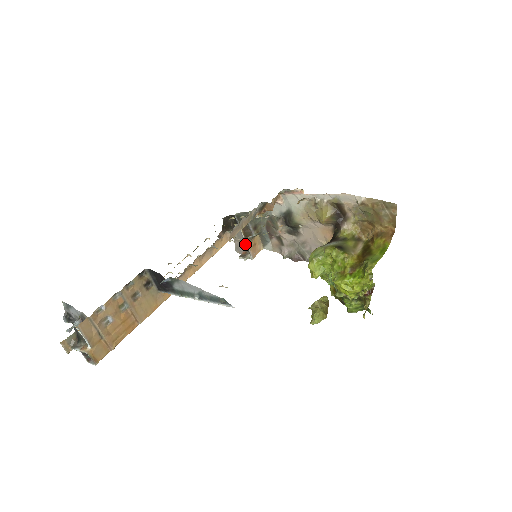
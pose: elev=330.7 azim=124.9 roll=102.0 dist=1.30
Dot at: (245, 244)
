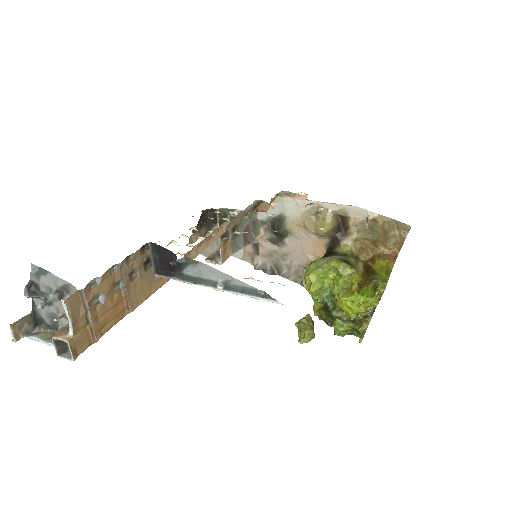
Dot at: (216, 246)
